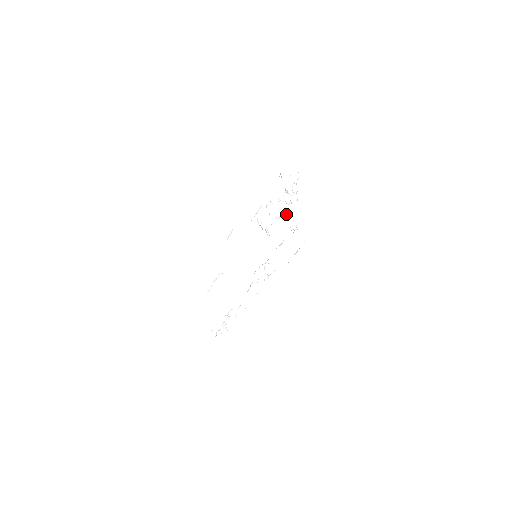
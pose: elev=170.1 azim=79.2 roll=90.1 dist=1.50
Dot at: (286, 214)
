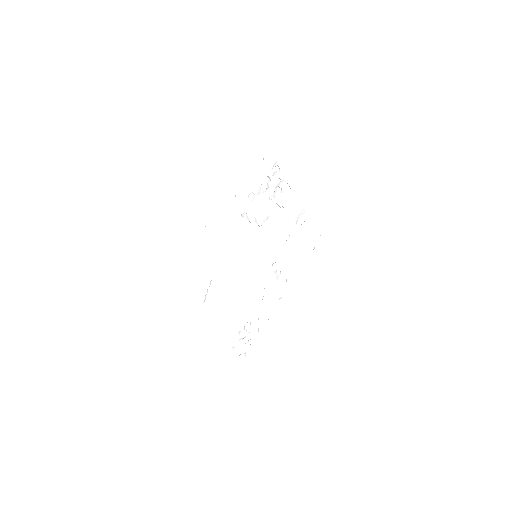
Dot at: occluded
